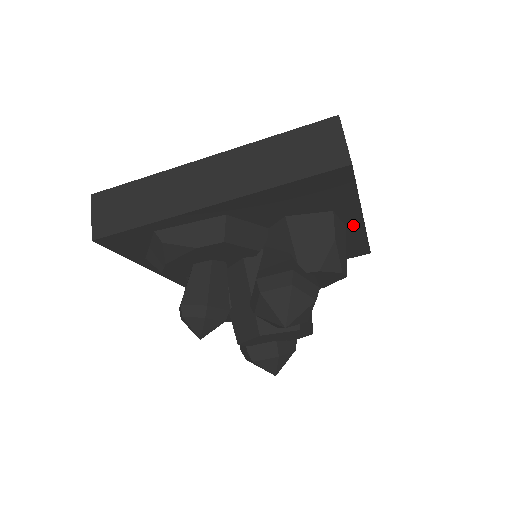
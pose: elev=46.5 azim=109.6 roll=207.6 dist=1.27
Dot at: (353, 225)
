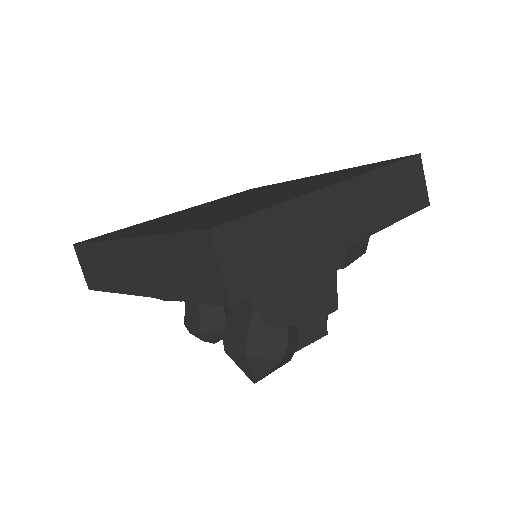
Dot at: occluded
